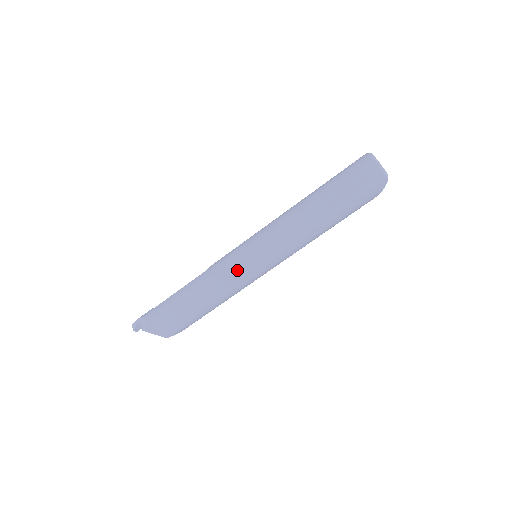
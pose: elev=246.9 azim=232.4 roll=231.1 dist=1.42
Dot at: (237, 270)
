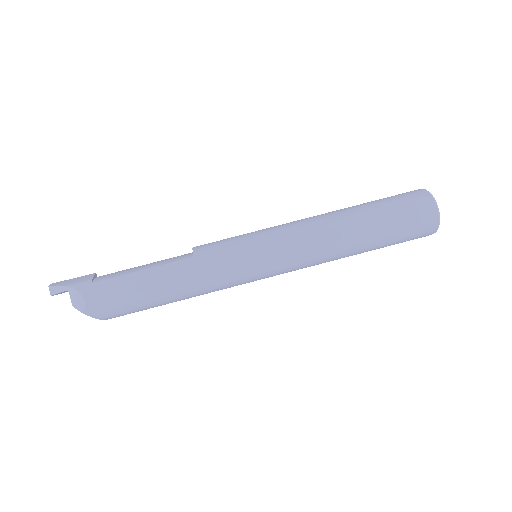
Dot at: (236, 275)
